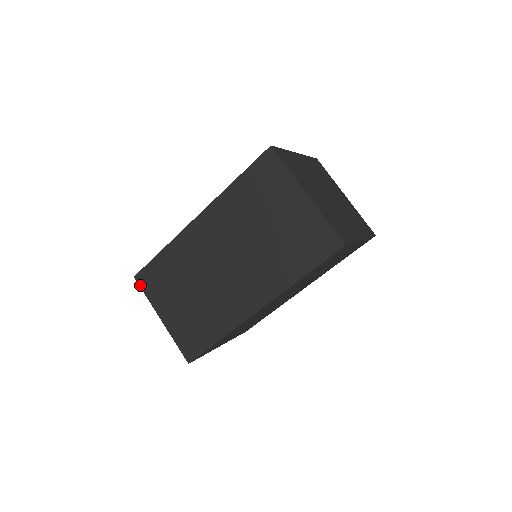
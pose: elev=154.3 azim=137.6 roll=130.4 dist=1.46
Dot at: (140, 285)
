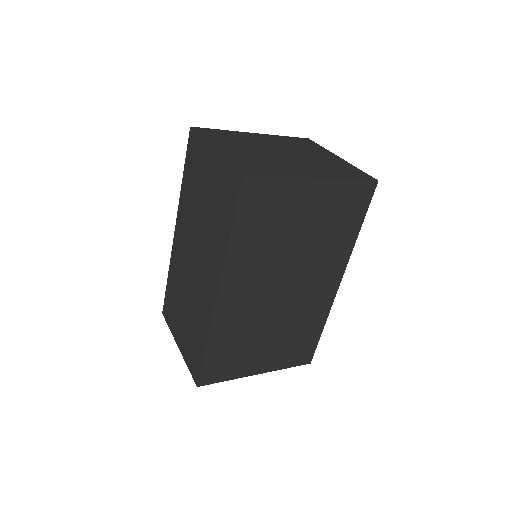
Dot at: (165, 319)
